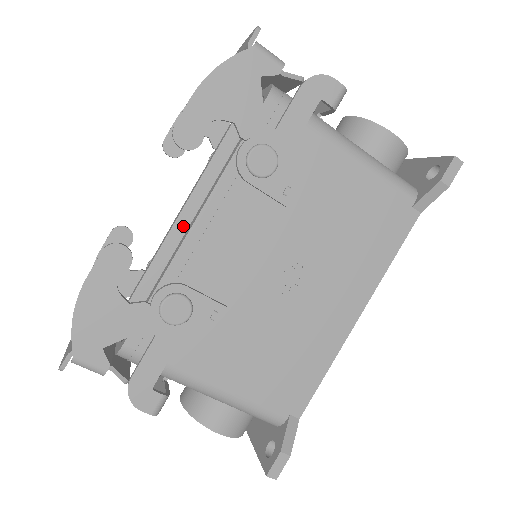
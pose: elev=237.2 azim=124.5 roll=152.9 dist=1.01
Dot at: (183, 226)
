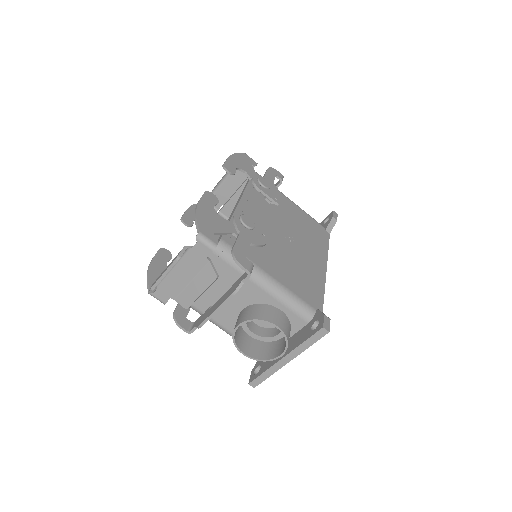
Dot at: occluded
